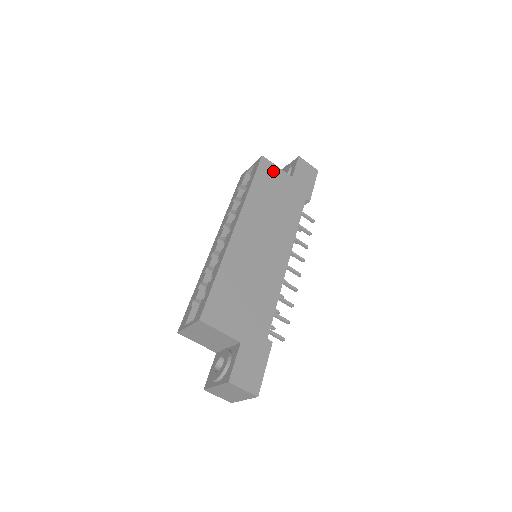
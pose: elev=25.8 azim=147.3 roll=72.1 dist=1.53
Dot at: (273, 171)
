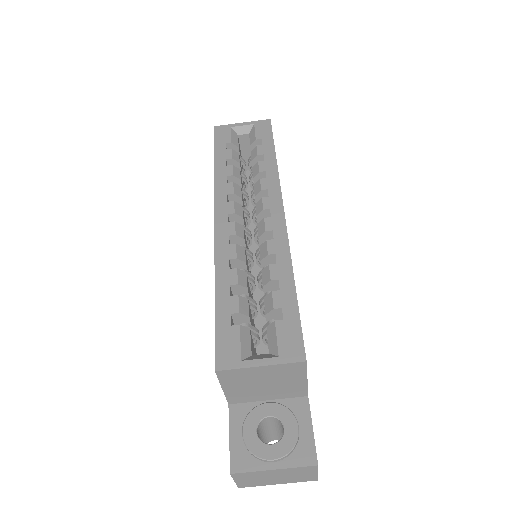
Dot at: occluded
